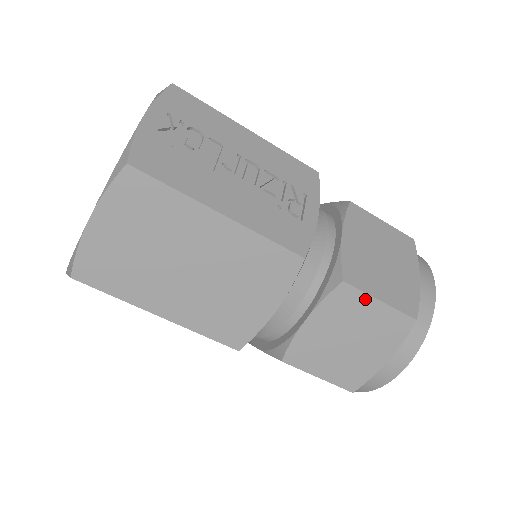
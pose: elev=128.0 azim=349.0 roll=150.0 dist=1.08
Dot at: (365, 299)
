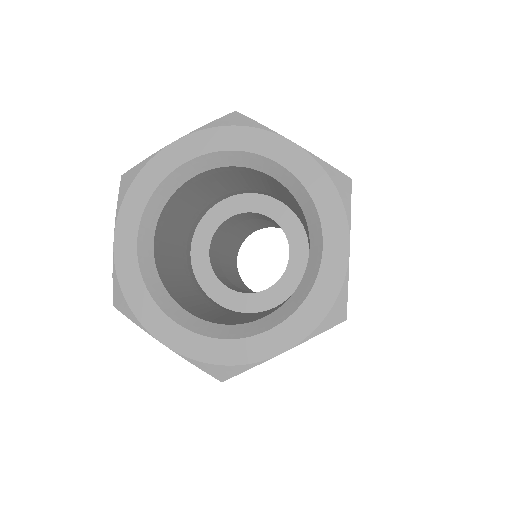
Dot at: occluded
